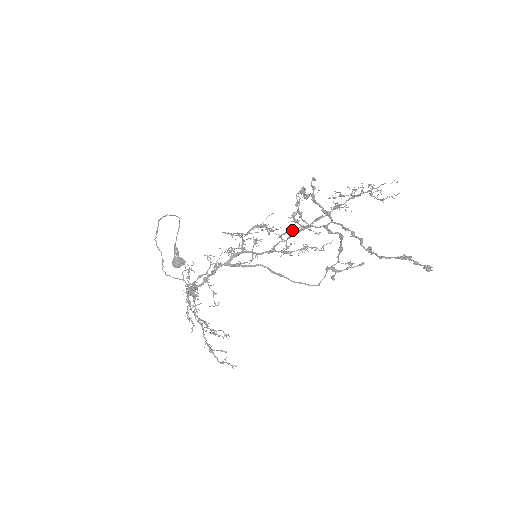
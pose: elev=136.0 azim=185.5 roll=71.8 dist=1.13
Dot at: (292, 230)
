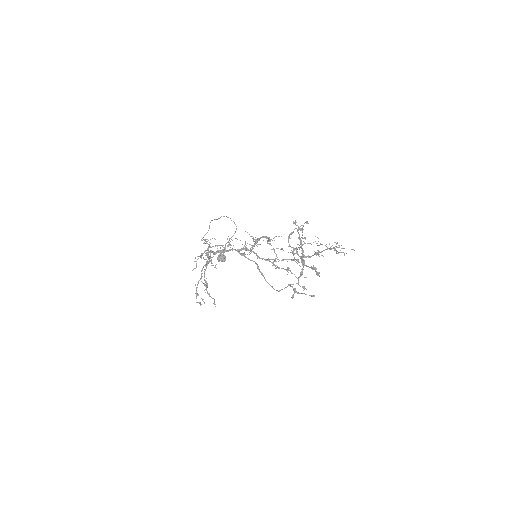
Dot at: occluded
